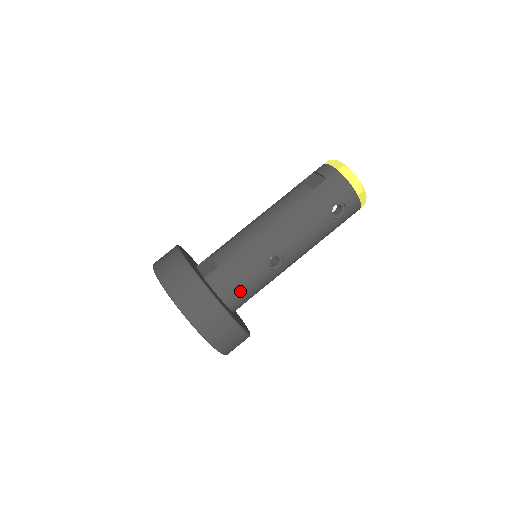
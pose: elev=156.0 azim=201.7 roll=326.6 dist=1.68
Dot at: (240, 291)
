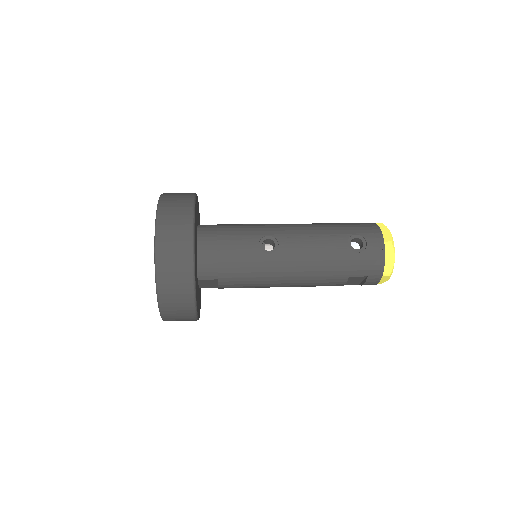
Dot at: (219, 246)
